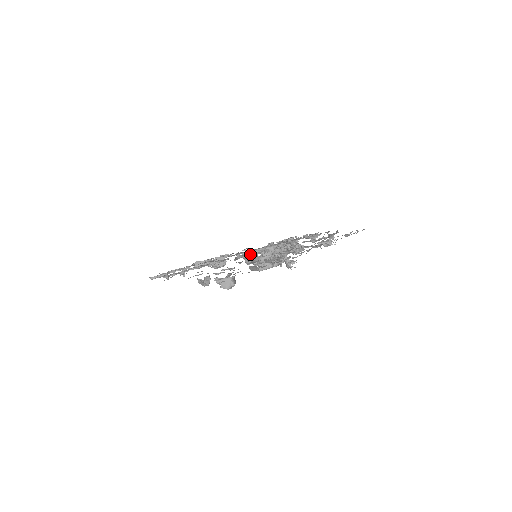
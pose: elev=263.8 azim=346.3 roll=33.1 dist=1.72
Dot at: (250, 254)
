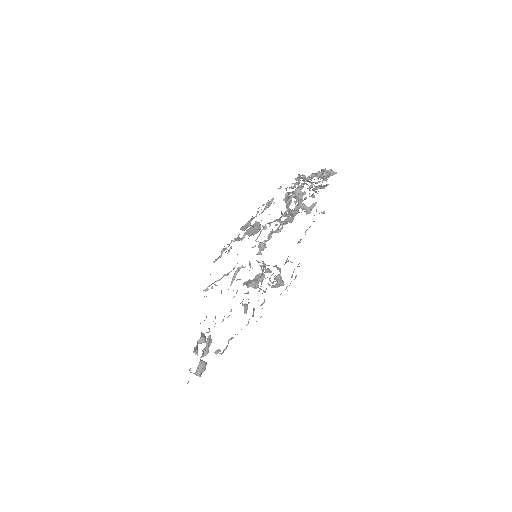
Dot at: occluded
